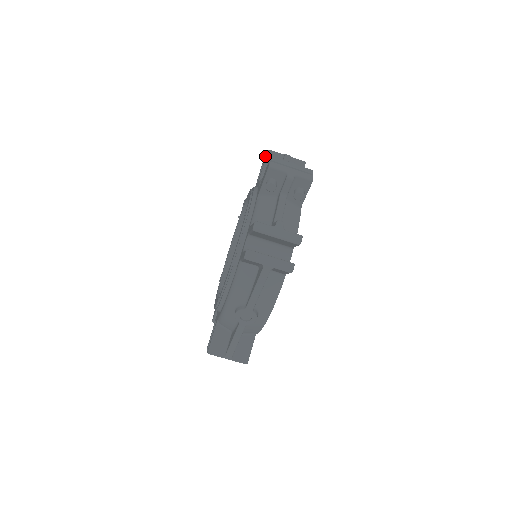
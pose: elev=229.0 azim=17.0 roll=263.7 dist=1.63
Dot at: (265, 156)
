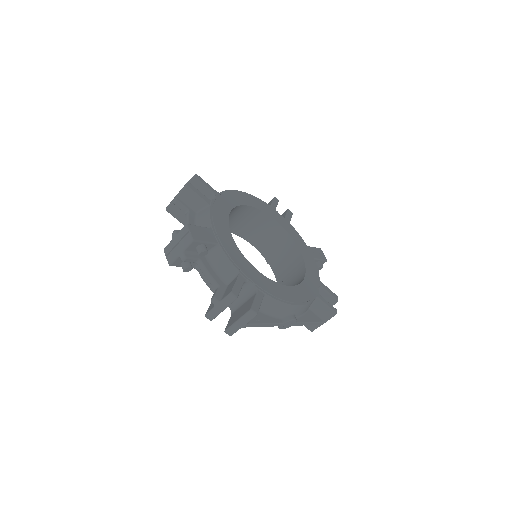
Dot at: occluded
